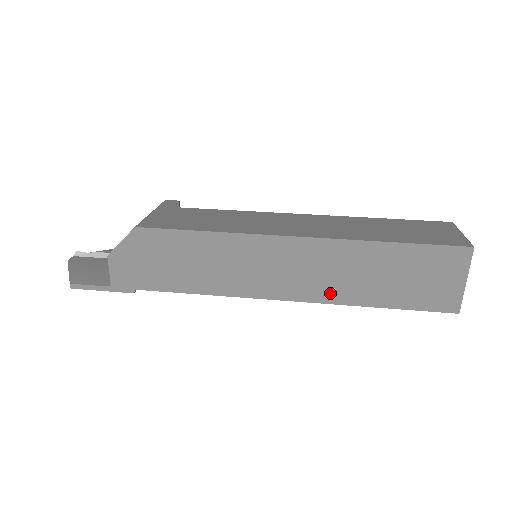
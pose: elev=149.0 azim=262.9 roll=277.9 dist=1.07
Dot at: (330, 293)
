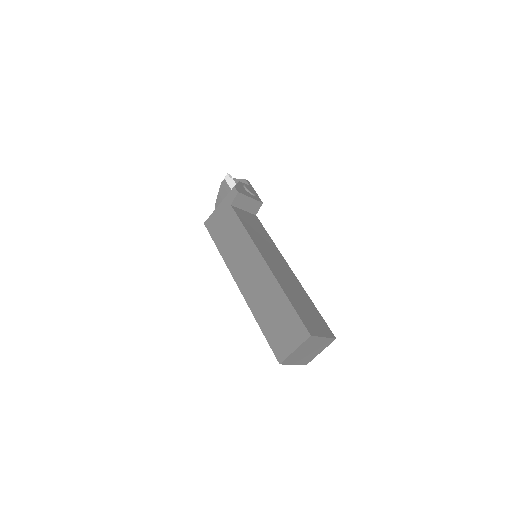
Dot at: occluded
